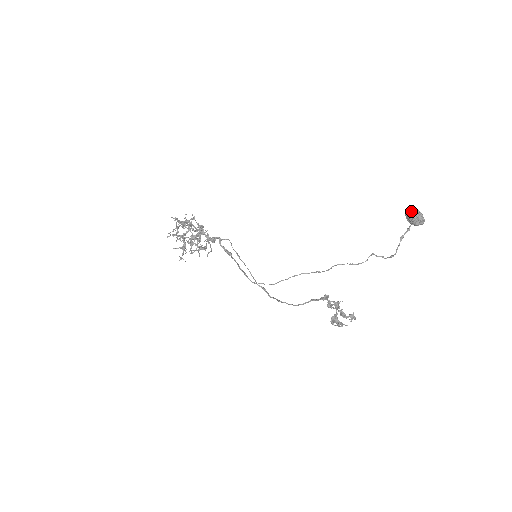
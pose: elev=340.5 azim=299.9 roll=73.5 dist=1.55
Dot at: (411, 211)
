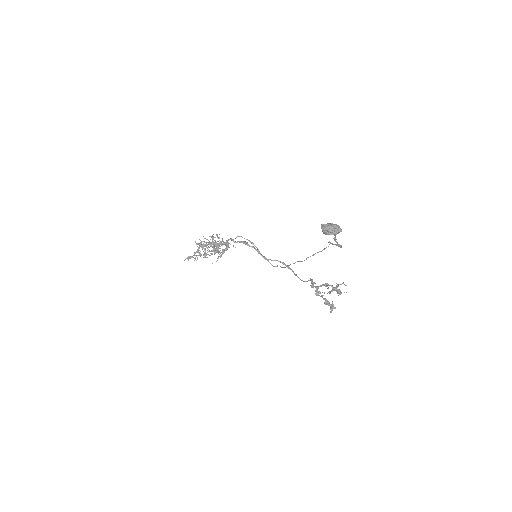
Dot at: (322, 229)
